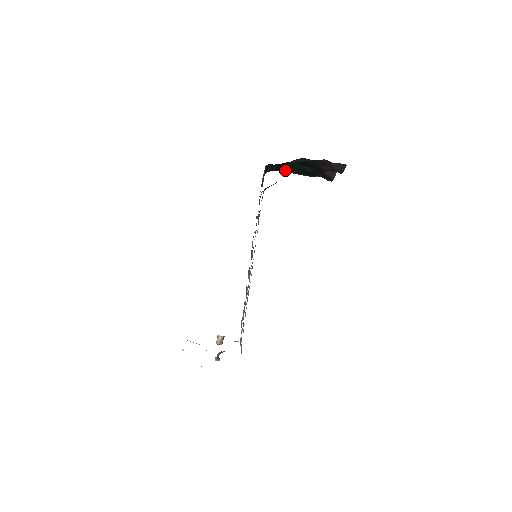
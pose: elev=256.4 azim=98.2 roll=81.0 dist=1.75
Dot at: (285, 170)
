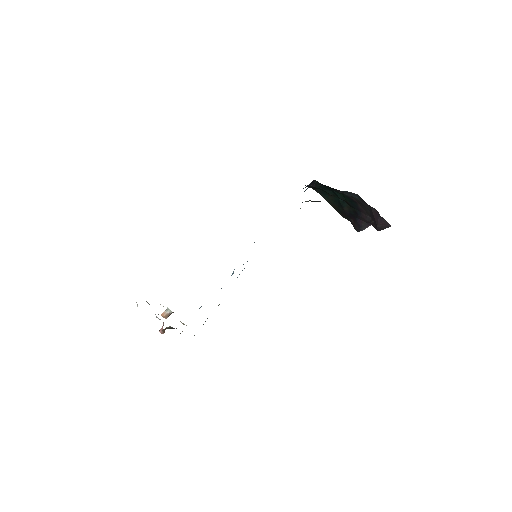
Dot at: (324, 195)
